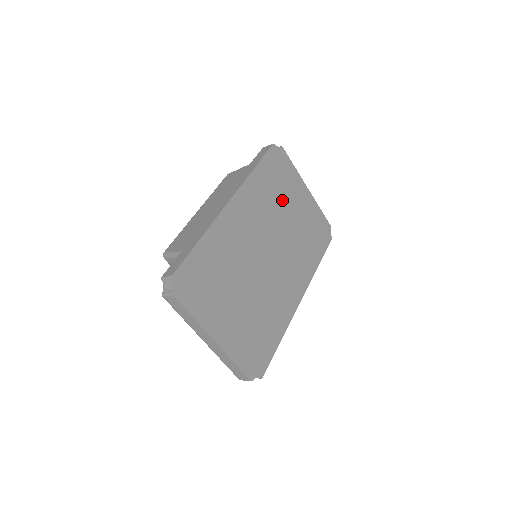
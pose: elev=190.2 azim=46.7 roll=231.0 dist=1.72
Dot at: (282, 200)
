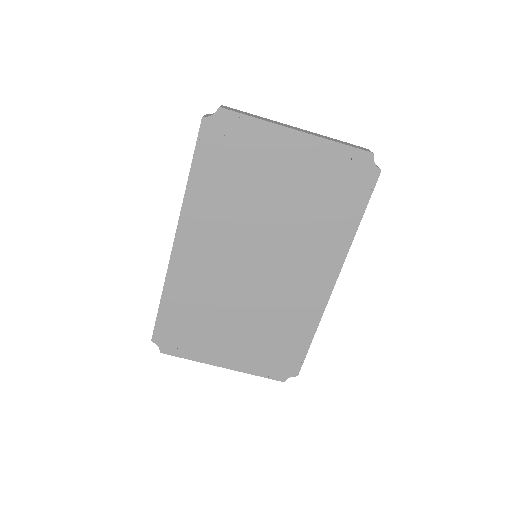
Dot at: (252, 185)
